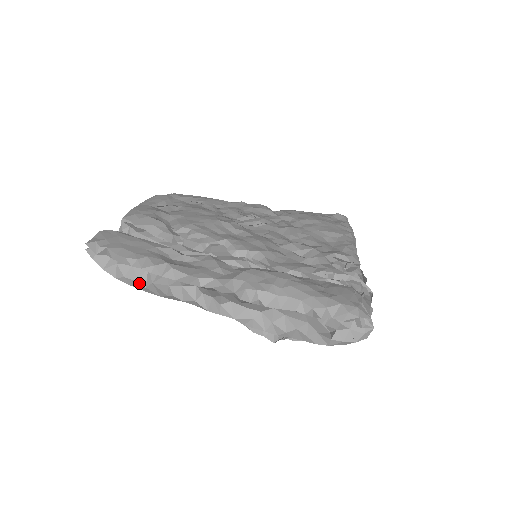
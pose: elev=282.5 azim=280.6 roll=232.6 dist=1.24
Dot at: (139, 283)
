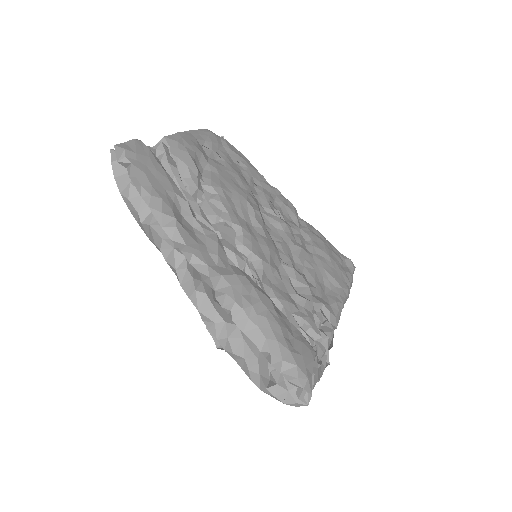
Dot at: (138, 215)
